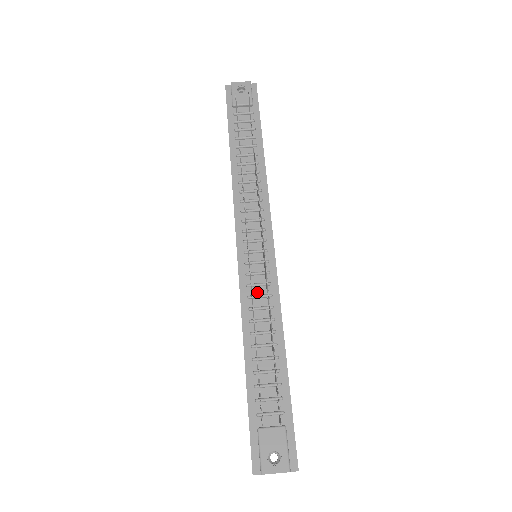
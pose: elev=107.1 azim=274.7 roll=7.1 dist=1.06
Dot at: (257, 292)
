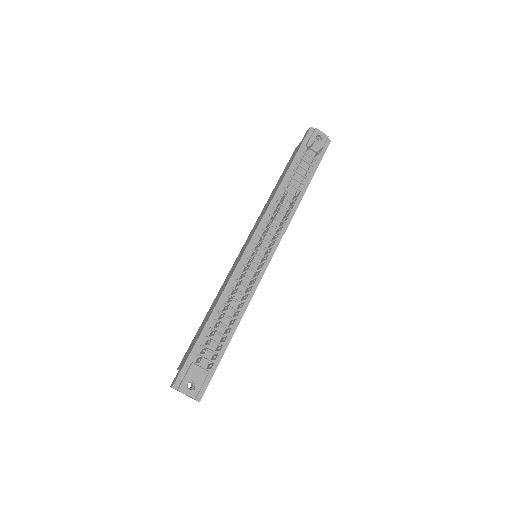
Dot at: (243, 280)
